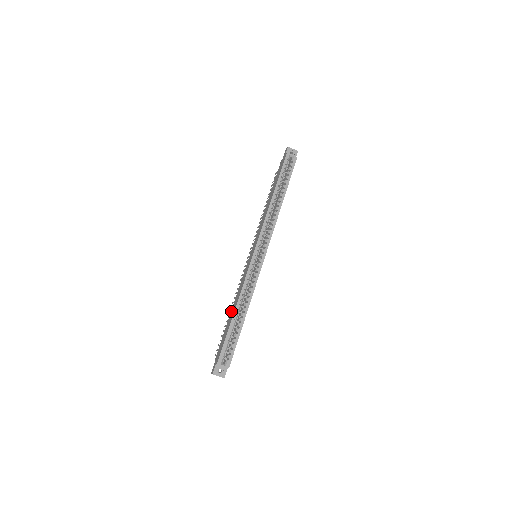
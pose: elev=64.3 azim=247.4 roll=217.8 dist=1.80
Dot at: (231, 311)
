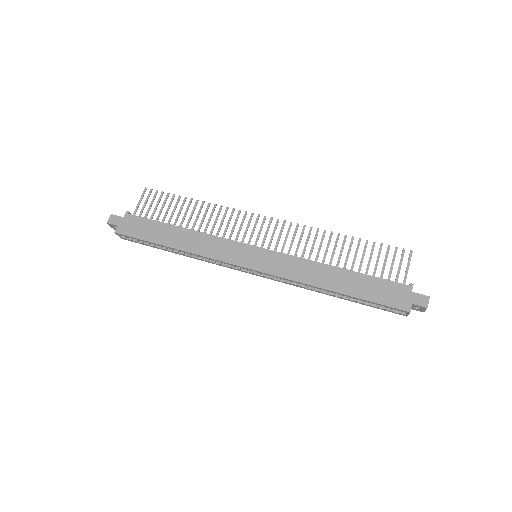
Dot at: (182, 230)
